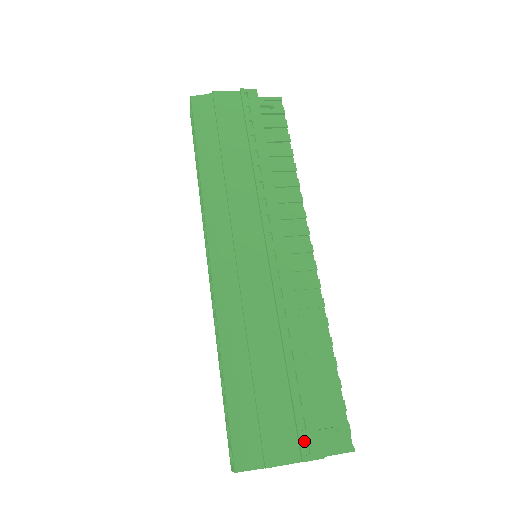
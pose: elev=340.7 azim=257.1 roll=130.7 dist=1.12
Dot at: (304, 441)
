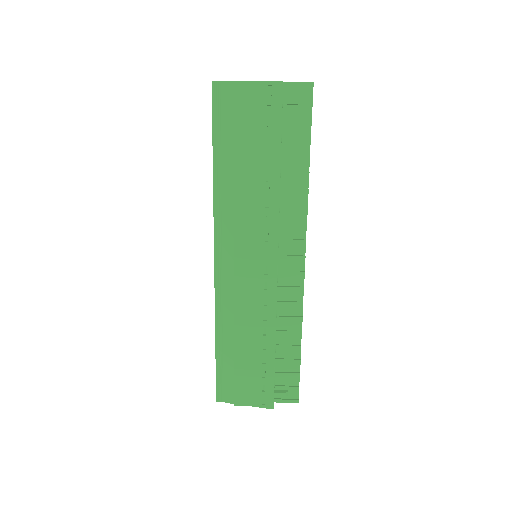
Dot at: (262, 398)
